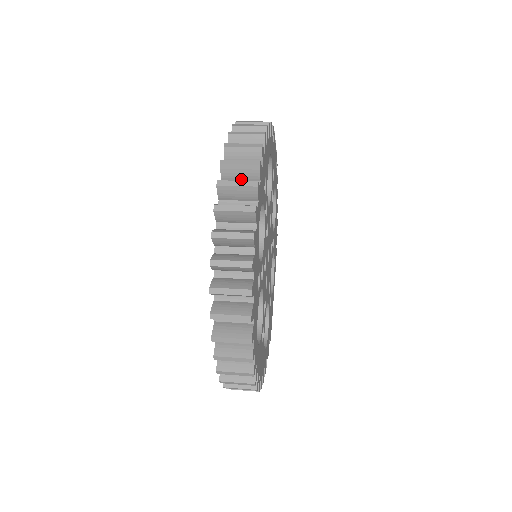
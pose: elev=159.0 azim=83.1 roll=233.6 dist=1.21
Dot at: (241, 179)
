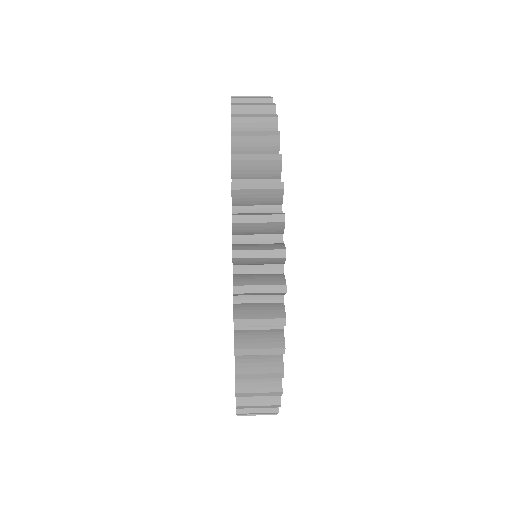
Dot at: occluded
